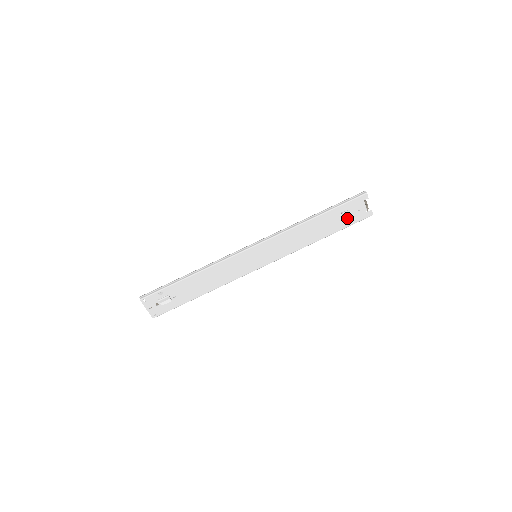
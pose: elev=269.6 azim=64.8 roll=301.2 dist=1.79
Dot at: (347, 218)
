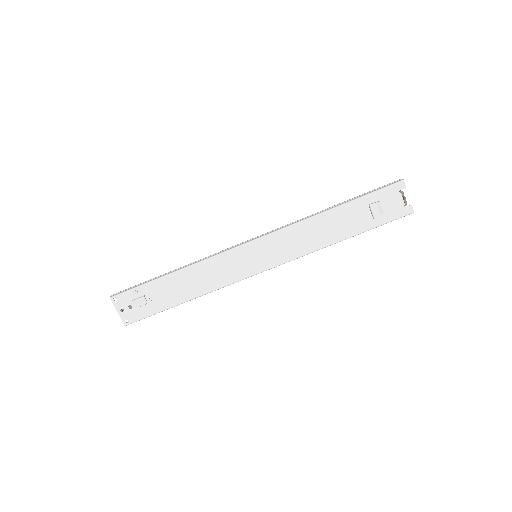
Dot at: (377, 213)
